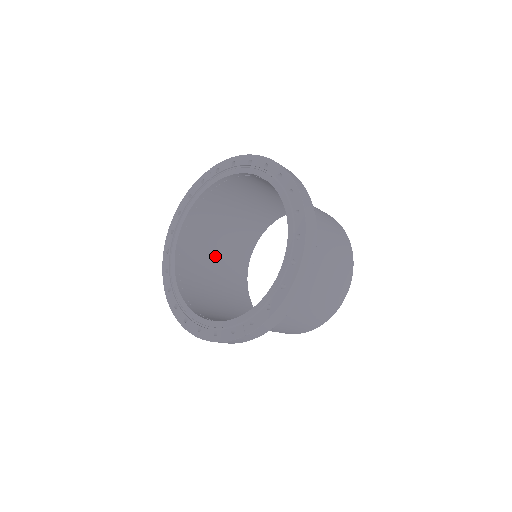
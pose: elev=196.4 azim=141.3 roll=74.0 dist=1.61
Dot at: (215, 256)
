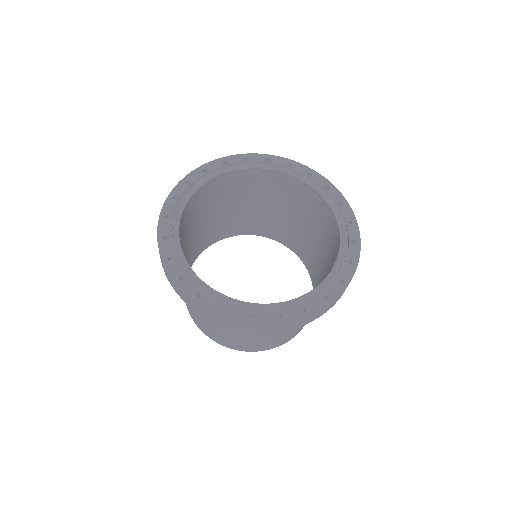
Dot at: (218, 211)
